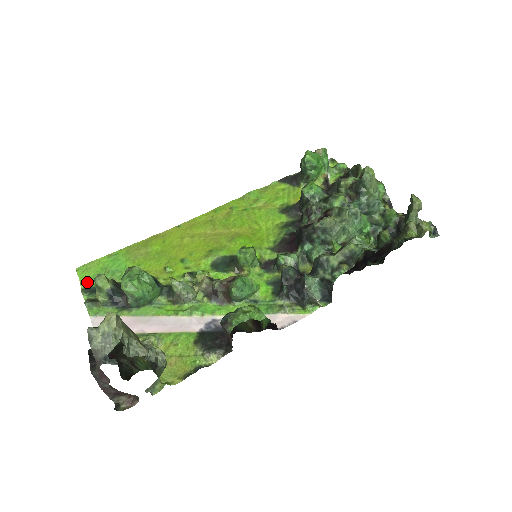
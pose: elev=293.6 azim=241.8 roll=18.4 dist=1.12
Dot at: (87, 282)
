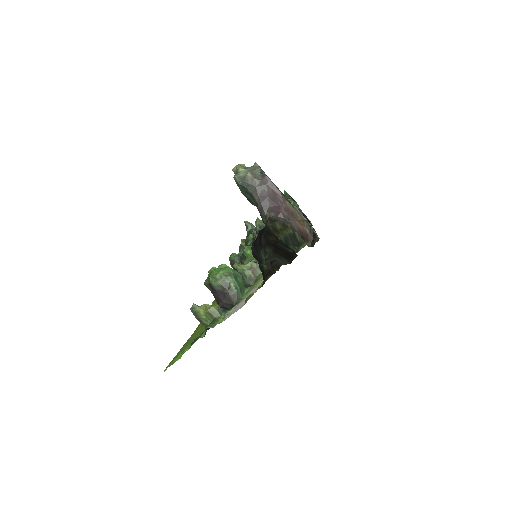
Dot at: (187, 350)
